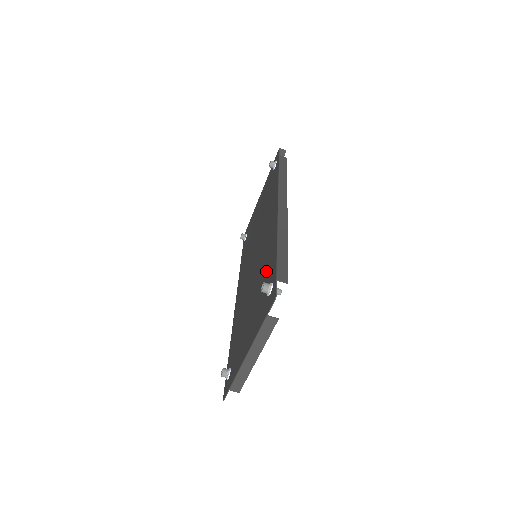
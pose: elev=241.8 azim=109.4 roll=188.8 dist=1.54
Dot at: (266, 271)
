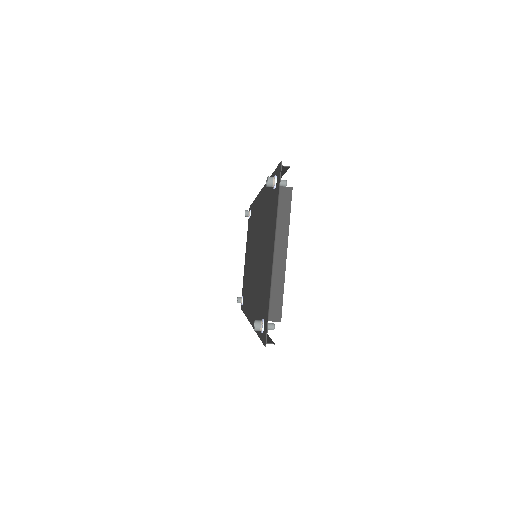
Dot at: (267, 205)
